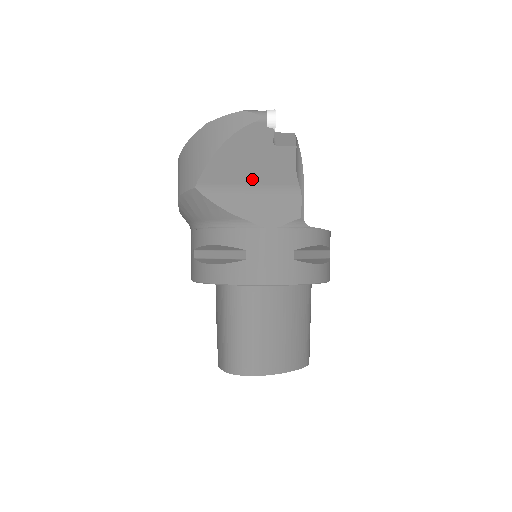
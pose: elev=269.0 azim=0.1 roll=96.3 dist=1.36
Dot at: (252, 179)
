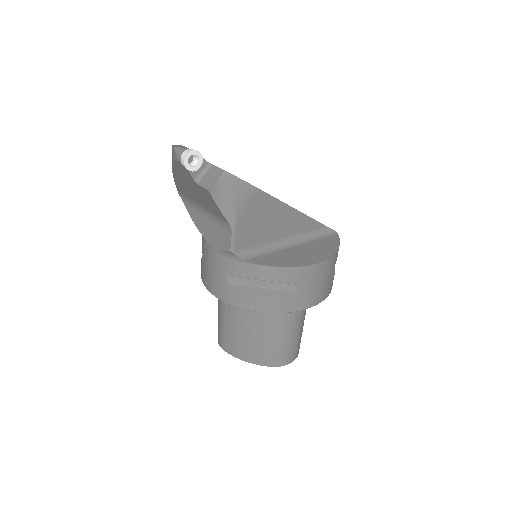
Dot at: (201, 202)
